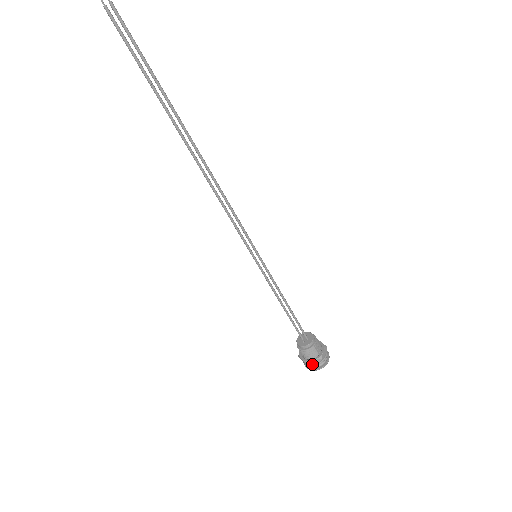
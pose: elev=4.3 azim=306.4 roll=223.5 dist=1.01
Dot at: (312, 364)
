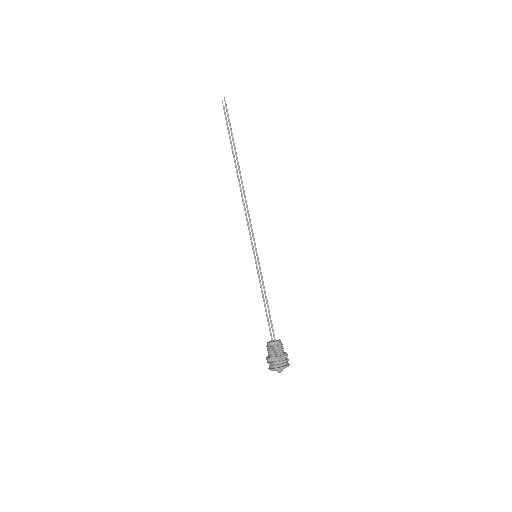
Dot at: (272, 362)
